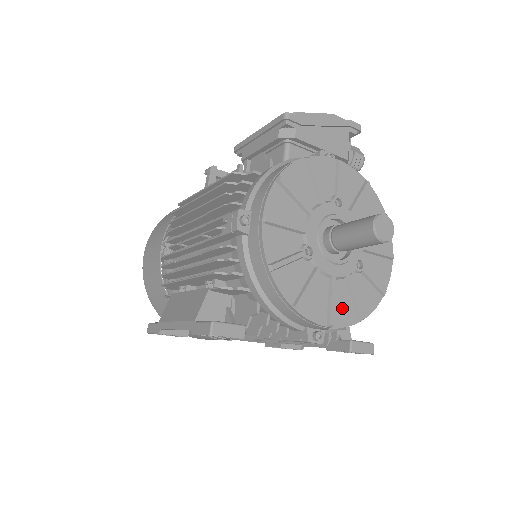
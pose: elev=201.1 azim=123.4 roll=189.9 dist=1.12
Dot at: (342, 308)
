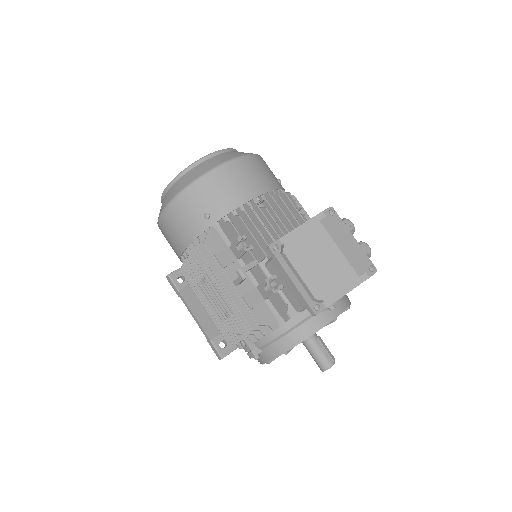
Dot at: occluded
